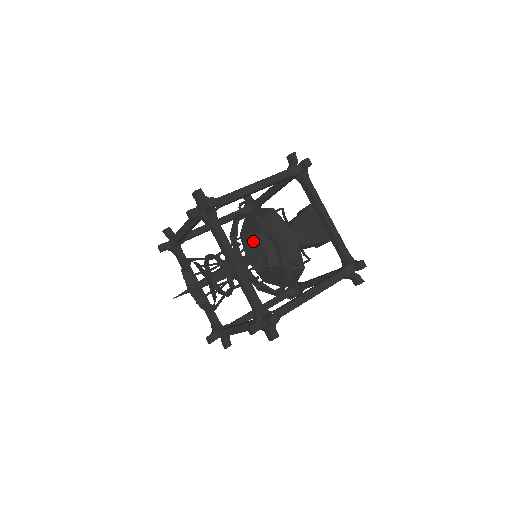
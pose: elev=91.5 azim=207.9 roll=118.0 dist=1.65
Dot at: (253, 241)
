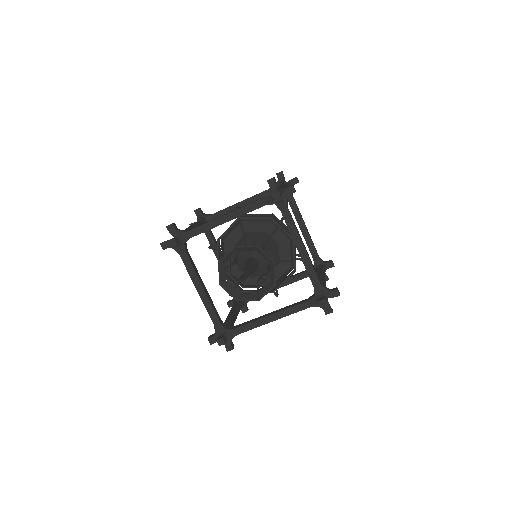
Dot at: (255, 242)
